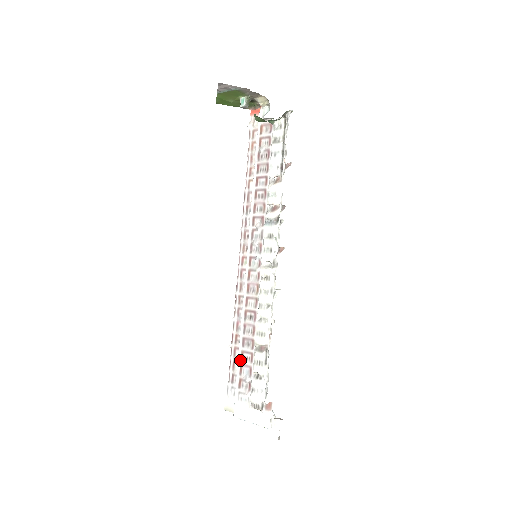
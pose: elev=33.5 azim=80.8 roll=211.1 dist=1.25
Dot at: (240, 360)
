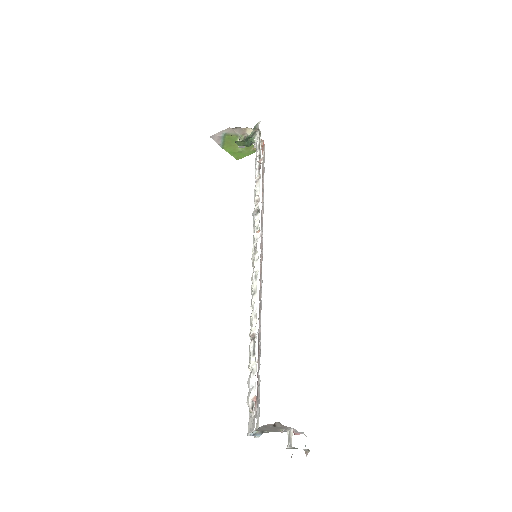
Dot at: occluded
